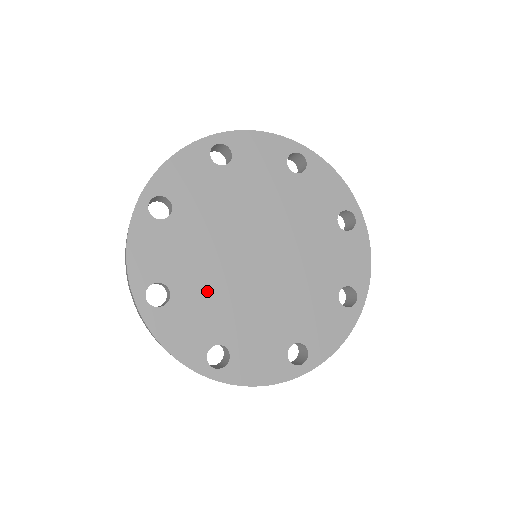
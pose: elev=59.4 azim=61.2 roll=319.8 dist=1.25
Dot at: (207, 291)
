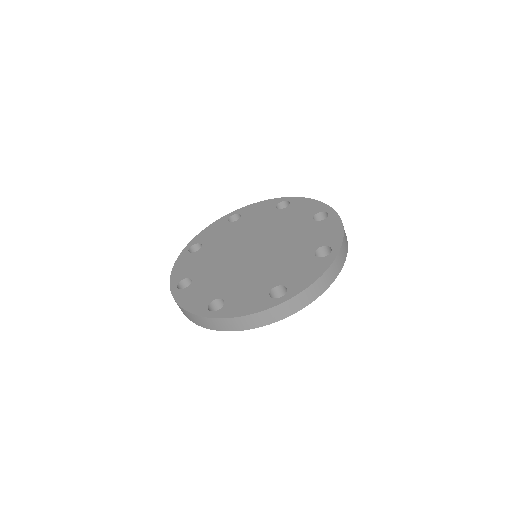
Dot at: (241, 281)
